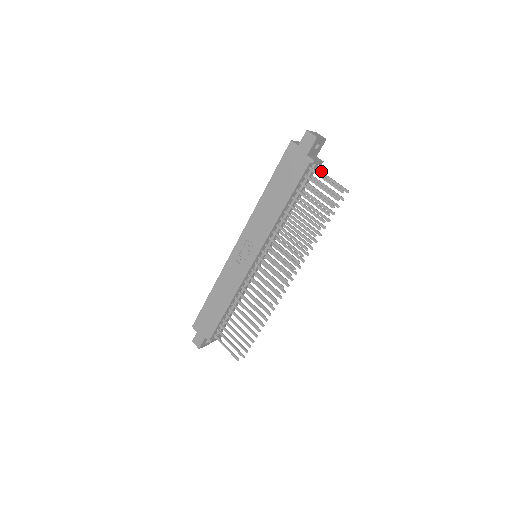
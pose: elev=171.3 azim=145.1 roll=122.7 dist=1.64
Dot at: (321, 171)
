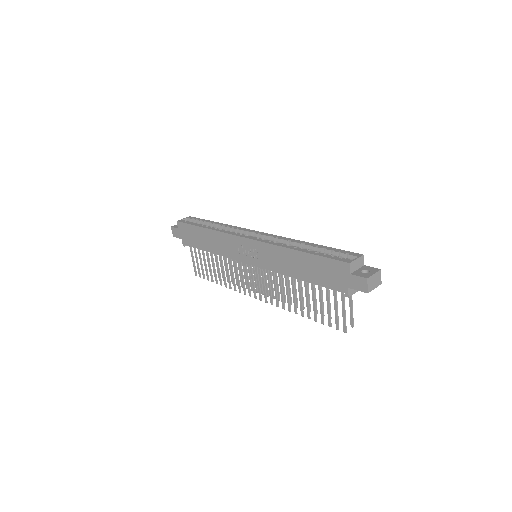
Dot at: occluded
